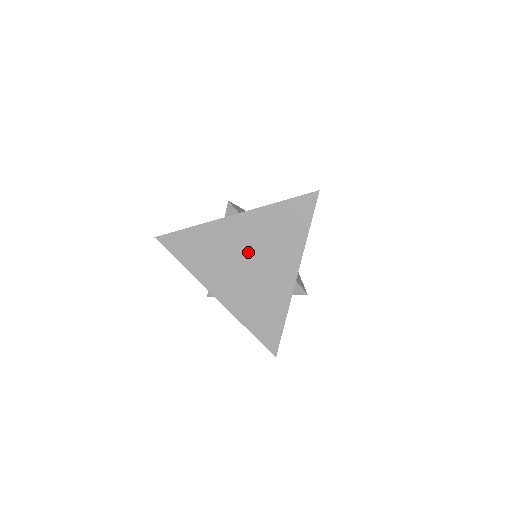
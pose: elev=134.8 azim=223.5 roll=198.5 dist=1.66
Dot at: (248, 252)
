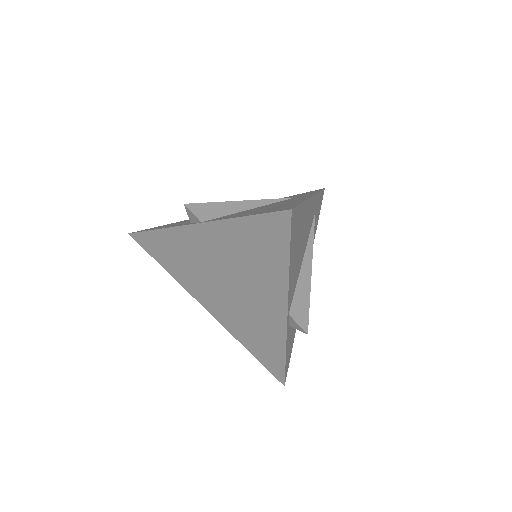
Dot at: (223, 271)
